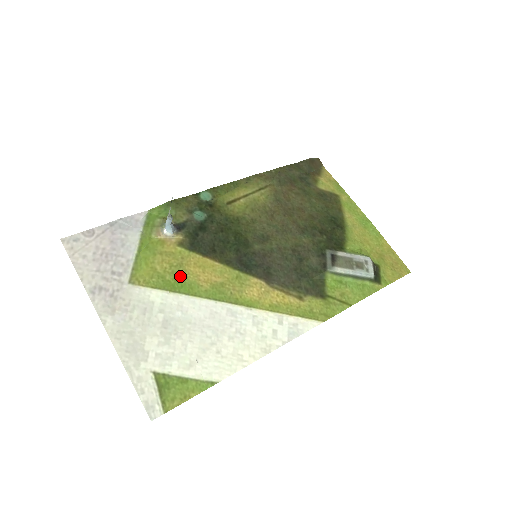
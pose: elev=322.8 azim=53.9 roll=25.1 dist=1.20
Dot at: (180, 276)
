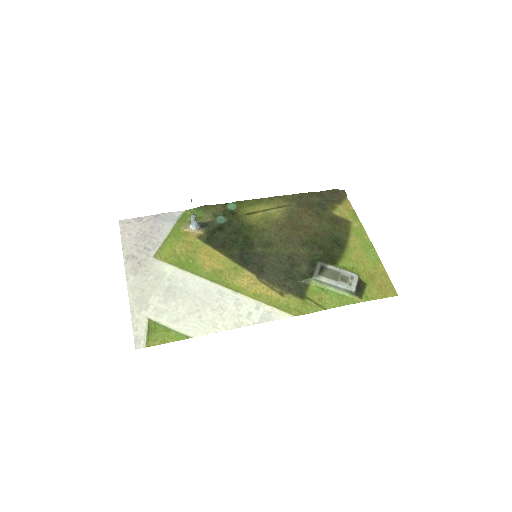
Dot at: (191, 259)
